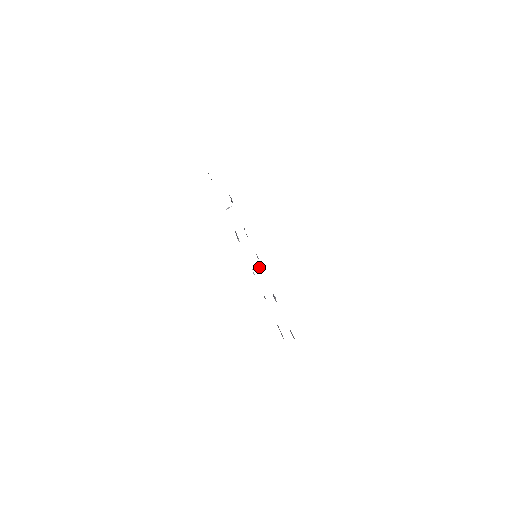
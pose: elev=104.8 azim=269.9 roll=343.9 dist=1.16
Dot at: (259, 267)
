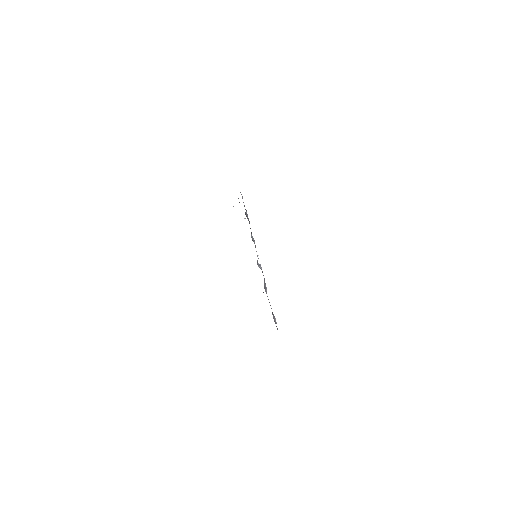
Dot at: (258, 265)
